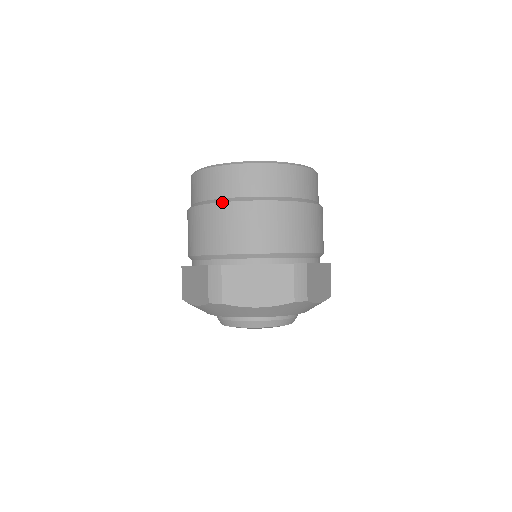
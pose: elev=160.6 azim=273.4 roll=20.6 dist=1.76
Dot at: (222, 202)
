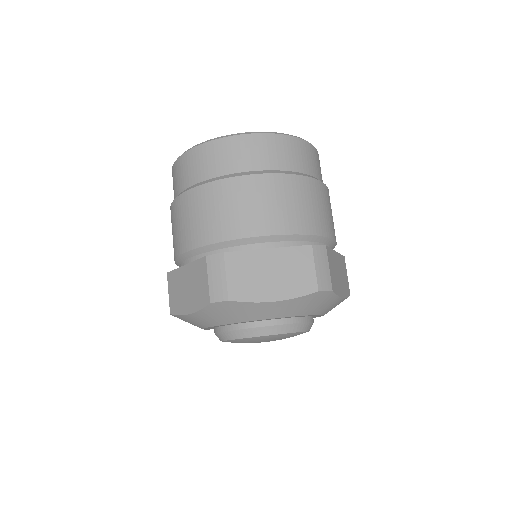
Dot at: (170, 207)
